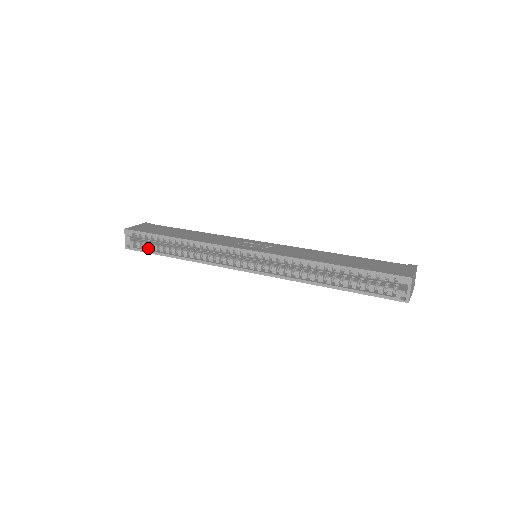
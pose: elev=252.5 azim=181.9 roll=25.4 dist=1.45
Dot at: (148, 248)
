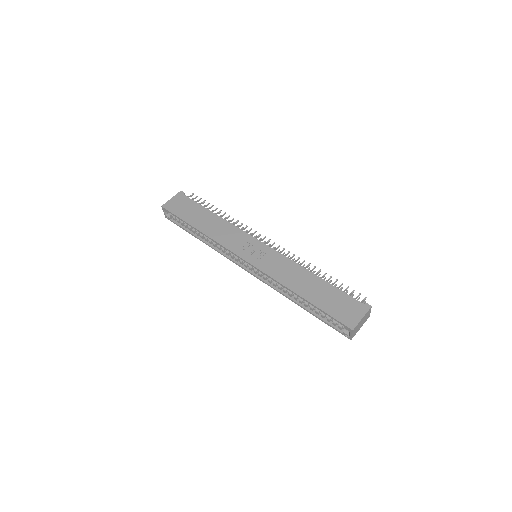
Dot at: (180, 224)
